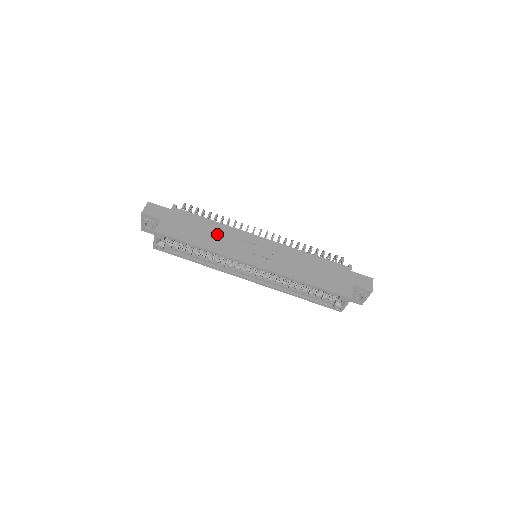
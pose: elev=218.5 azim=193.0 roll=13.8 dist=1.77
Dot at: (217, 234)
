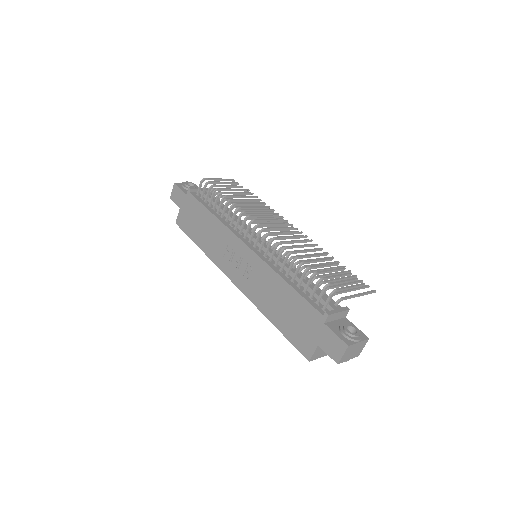
Dot at: (212, 234)
